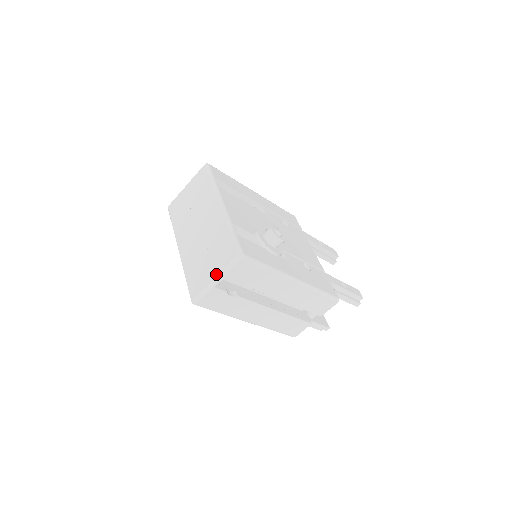
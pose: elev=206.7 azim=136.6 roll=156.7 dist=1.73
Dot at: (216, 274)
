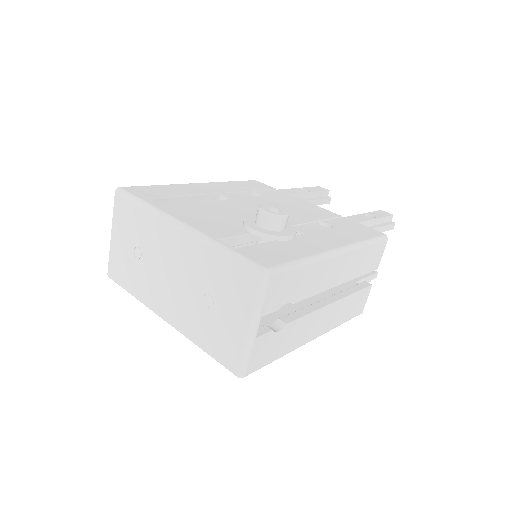
Dot at: (246, 321)
